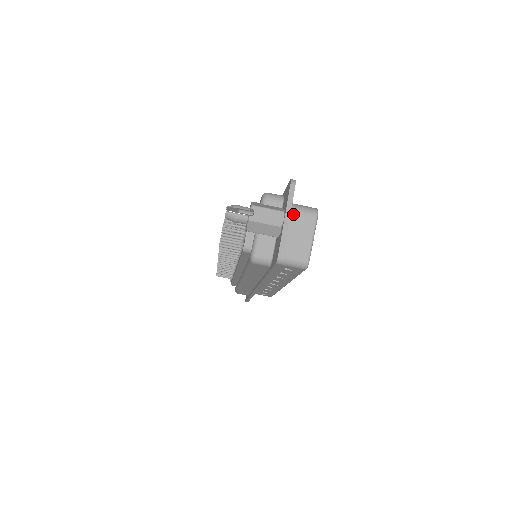
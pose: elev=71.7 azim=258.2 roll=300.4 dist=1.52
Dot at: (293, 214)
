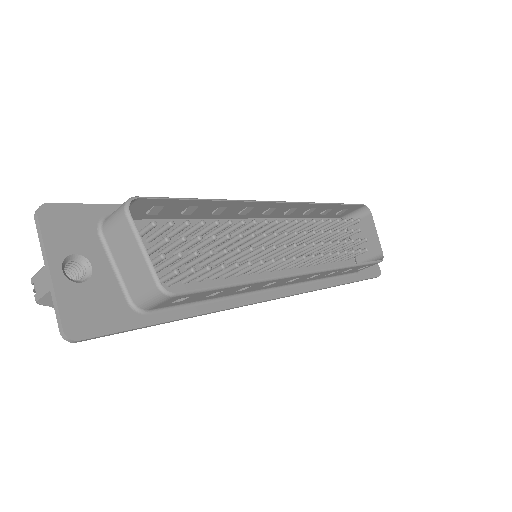
Dot at: (108, 234)
